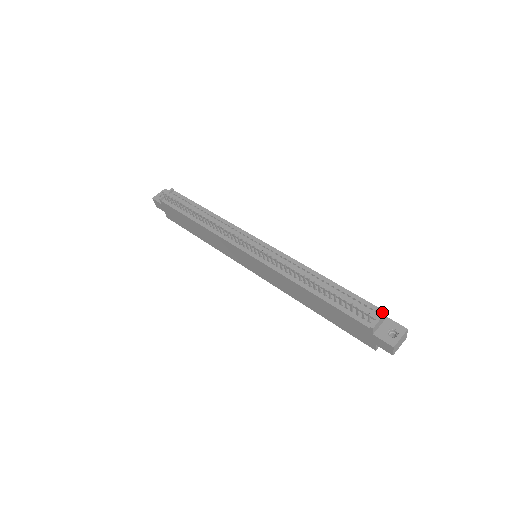
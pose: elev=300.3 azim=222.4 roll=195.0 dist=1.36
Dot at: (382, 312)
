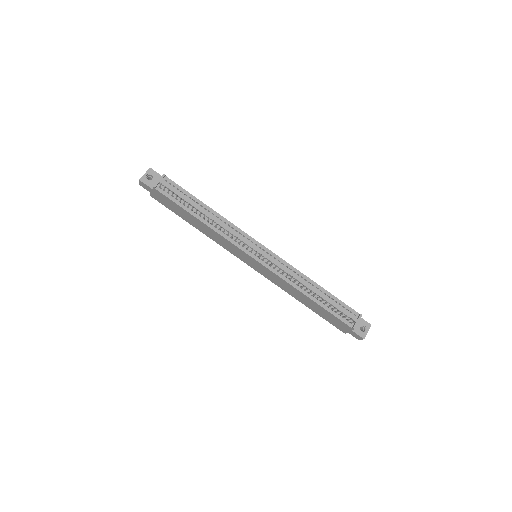
Dot at: (359, 316)
